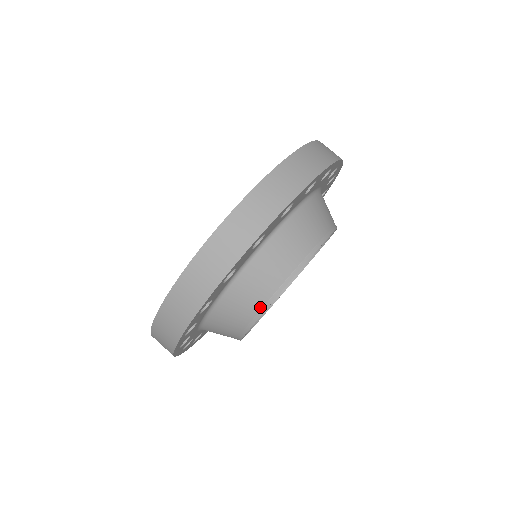
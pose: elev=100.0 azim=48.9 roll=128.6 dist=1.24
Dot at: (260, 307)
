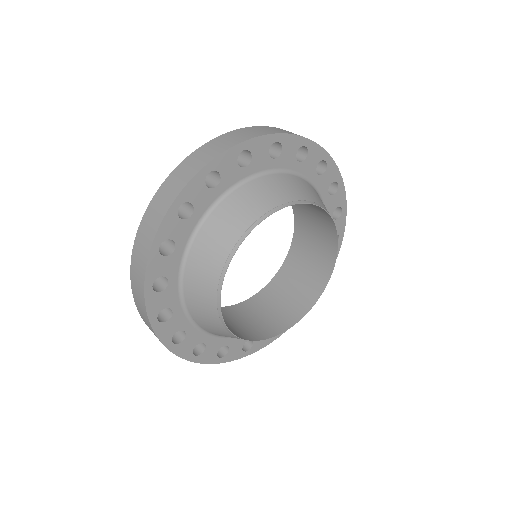
Dot at: (260, 215)
